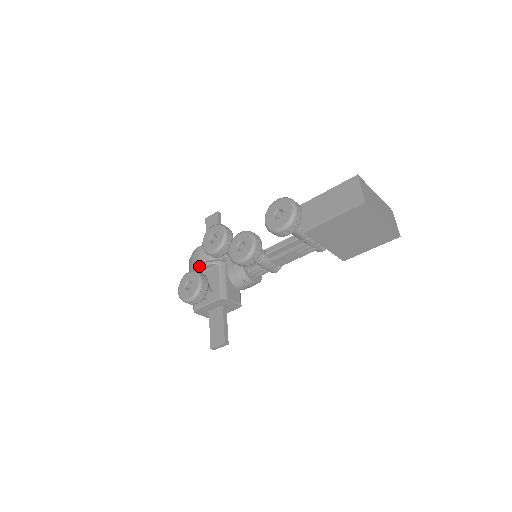
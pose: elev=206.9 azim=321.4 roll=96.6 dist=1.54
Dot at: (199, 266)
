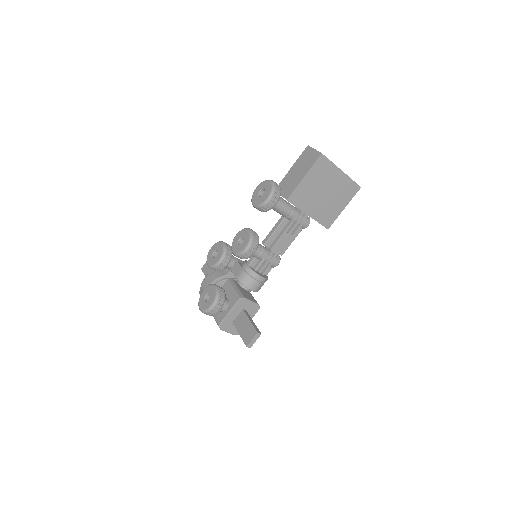
Dot at: occluded
